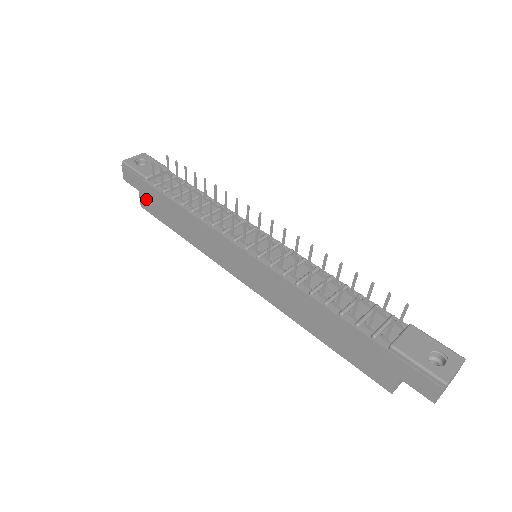
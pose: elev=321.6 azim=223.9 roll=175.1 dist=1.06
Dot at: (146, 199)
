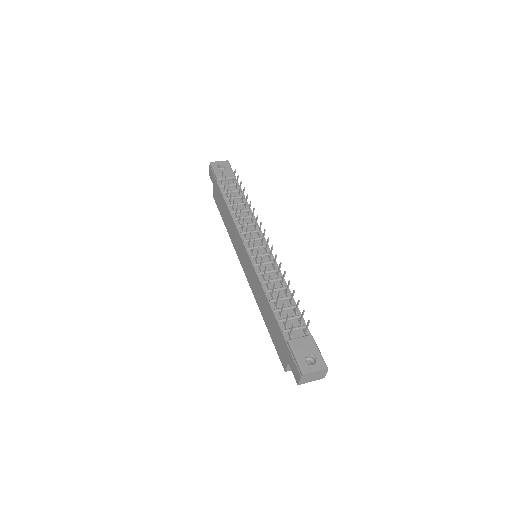
Dot at: (215, 192)
